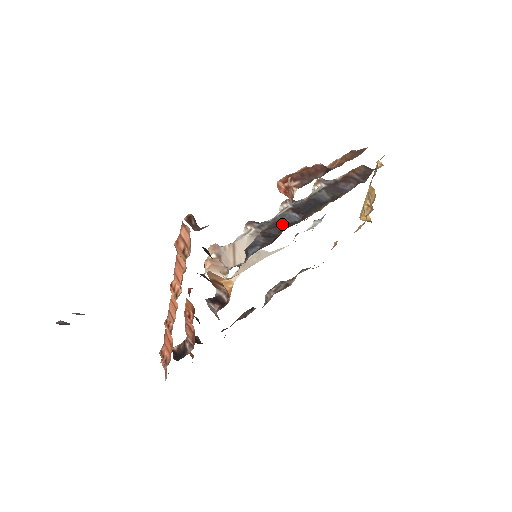
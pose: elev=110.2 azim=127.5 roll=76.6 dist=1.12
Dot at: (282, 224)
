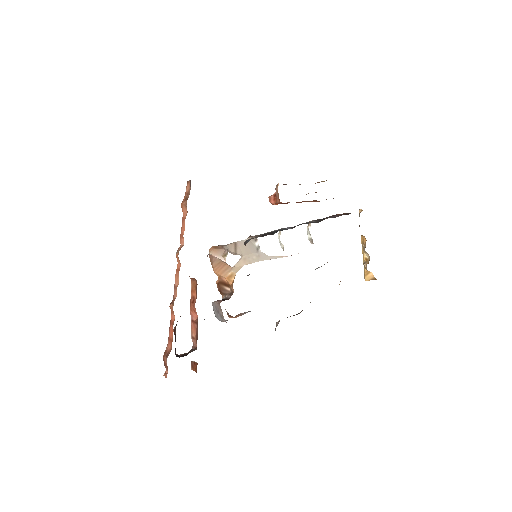
Dot at: (277, 231)
